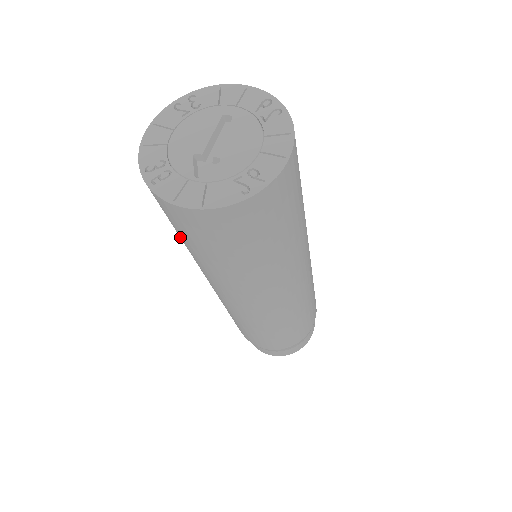
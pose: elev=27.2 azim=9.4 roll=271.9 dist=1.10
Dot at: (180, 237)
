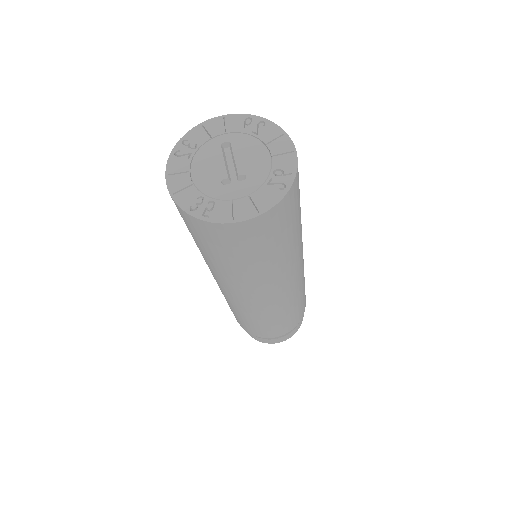
Dot at: (220, 258)
